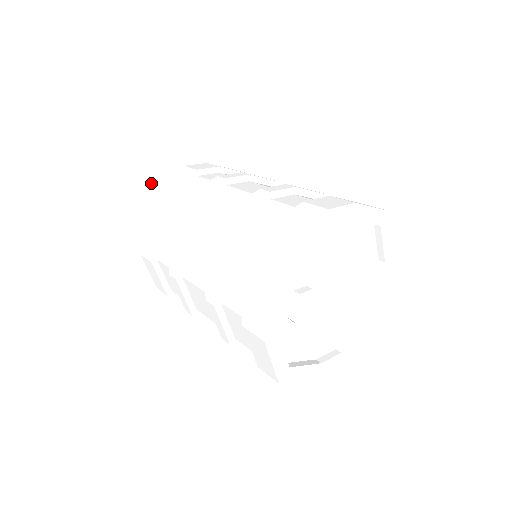
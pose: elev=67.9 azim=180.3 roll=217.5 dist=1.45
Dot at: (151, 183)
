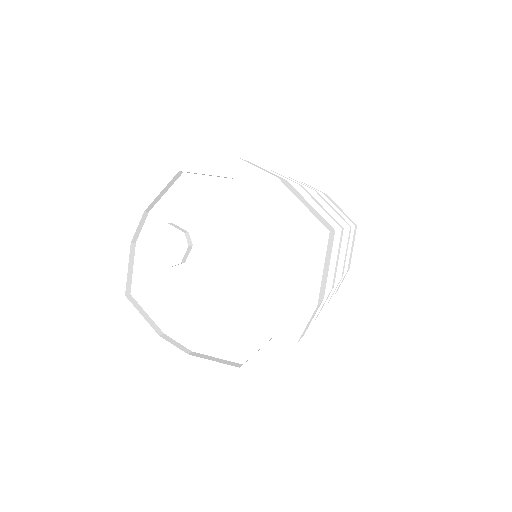
Dot at: occluded
